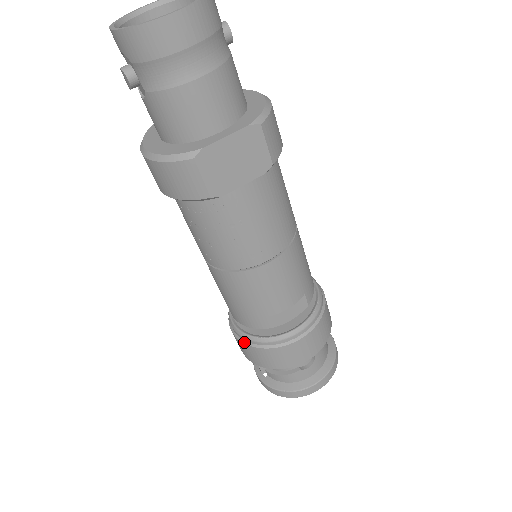
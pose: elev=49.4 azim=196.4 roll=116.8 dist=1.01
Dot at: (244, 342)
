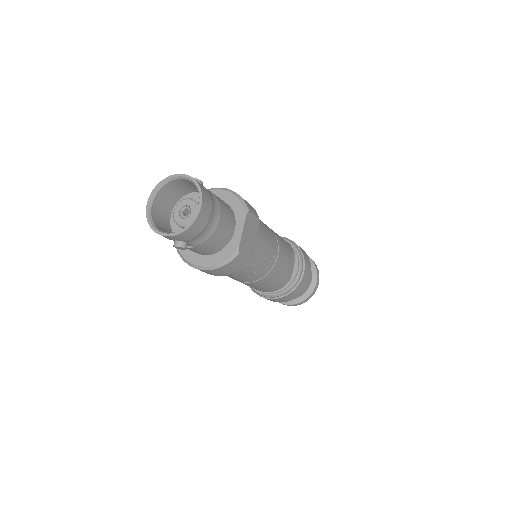
Dot at: (279, 298)
